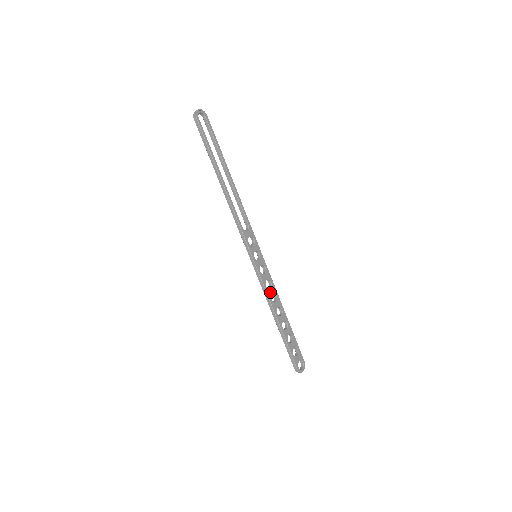
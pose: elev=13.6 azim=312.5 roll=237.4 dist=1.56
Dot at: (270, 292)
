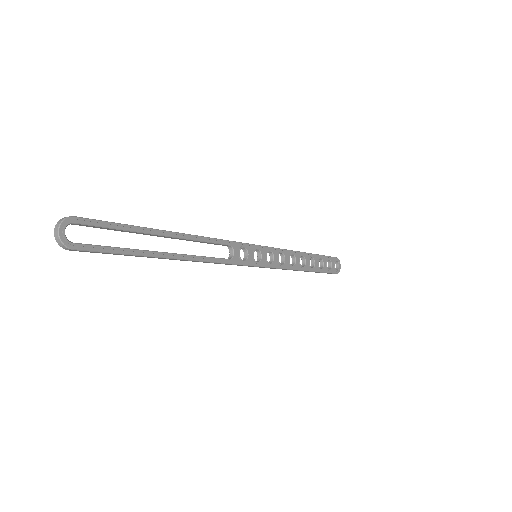
Dot at: (287, 262)
